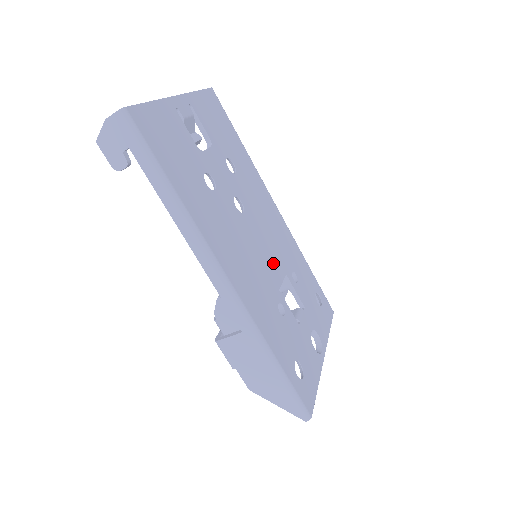
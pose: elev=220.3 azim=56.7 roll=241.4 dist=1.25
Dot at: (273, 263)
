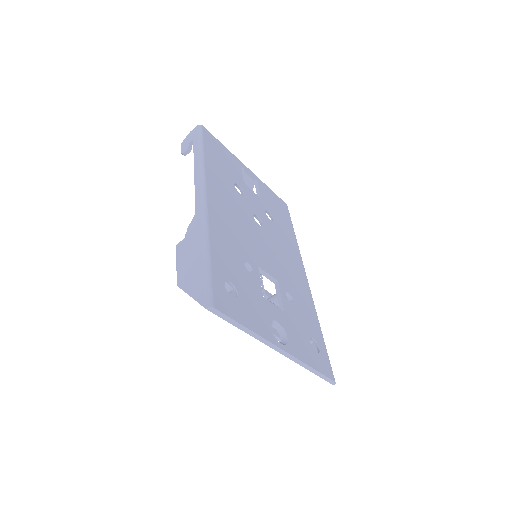
Dot at: (267, 261)
